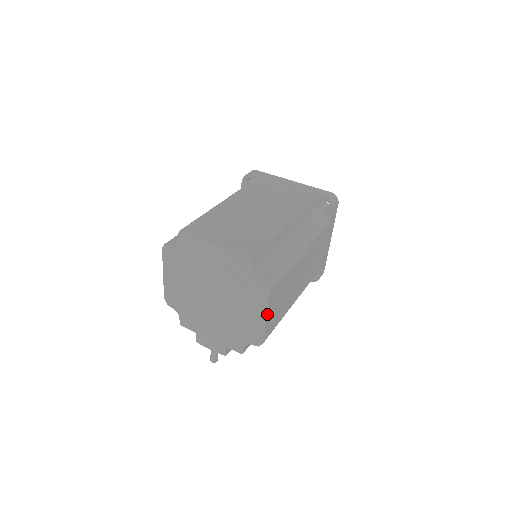
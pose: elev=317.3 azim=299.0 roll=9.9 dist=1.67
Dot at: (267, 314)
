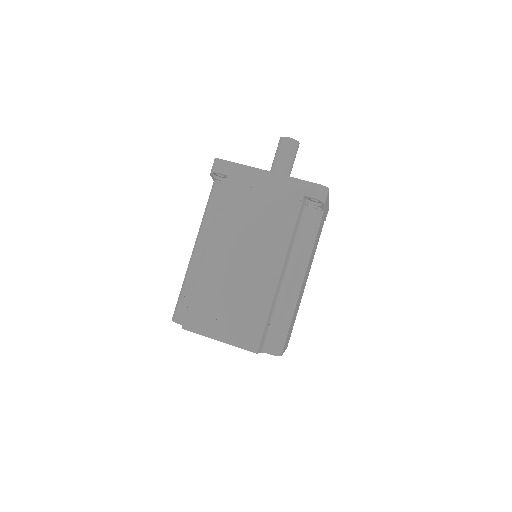
Dot at: (284, 351)
